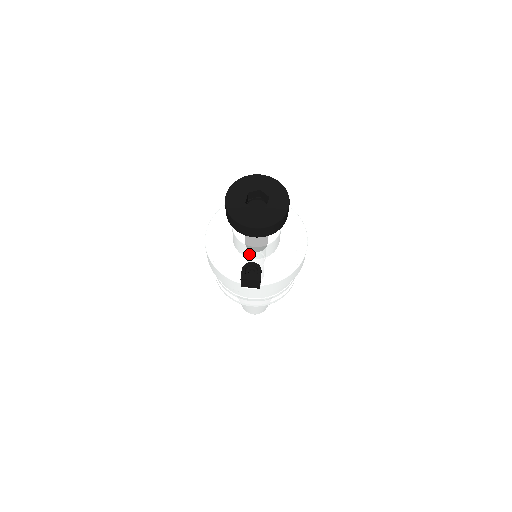
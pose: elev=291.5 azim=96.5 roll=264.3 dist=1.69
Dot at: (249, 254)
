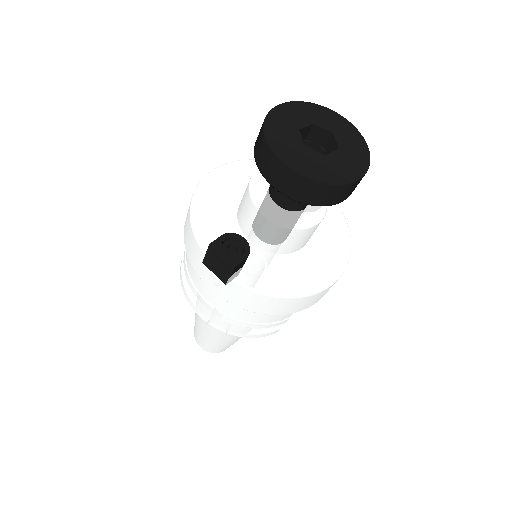
Dot at: (248, 227)
